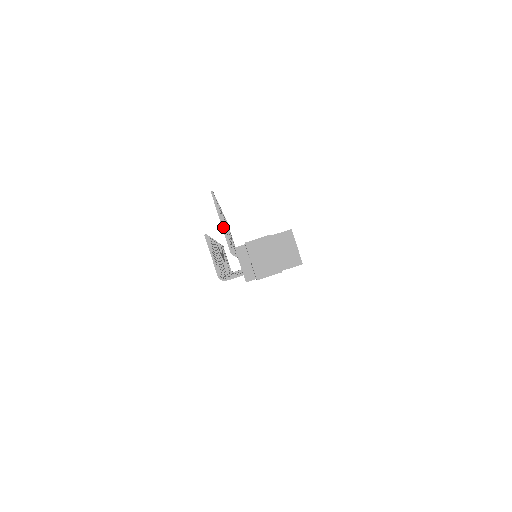
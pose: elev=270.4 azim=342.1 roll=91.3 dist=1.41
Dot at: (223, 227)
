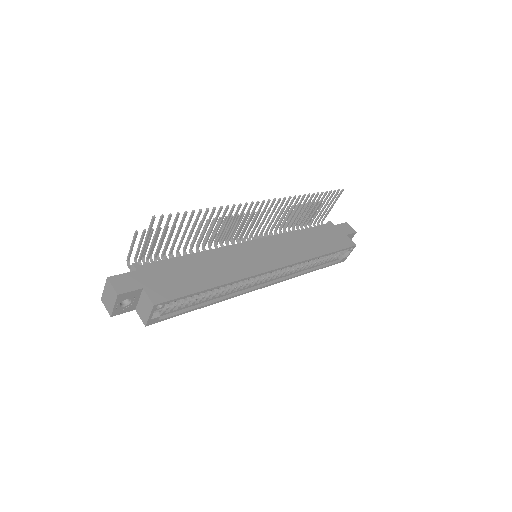
Dot at: (144, 243)
